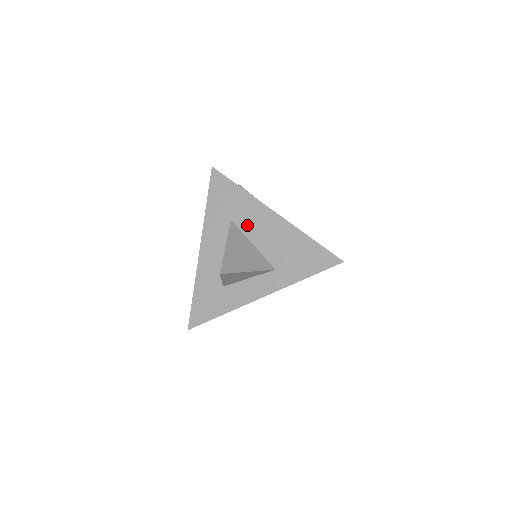
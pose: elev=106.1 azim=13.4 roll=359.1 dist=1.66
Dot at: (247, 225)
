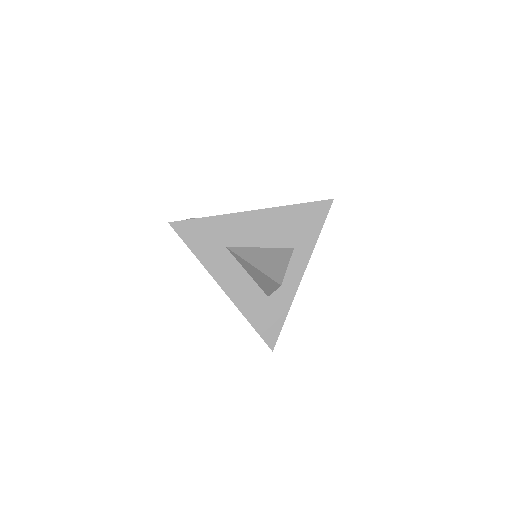
Dot at: (242, 239)
